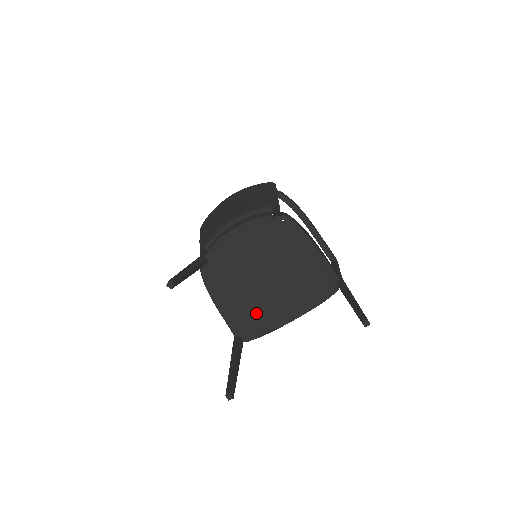
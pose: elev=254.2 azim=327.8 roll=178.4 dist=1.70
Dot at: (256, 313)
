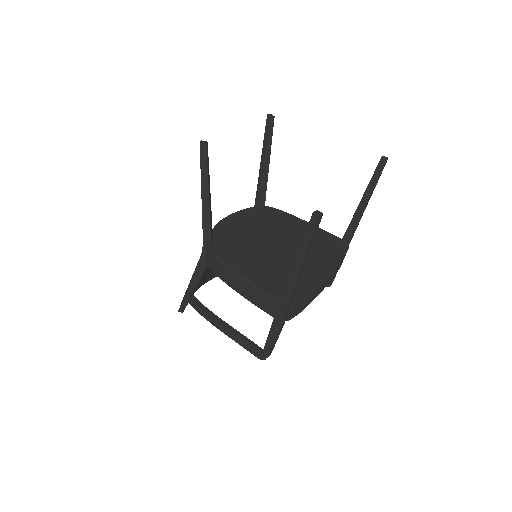
Dot at: (287, 275)
